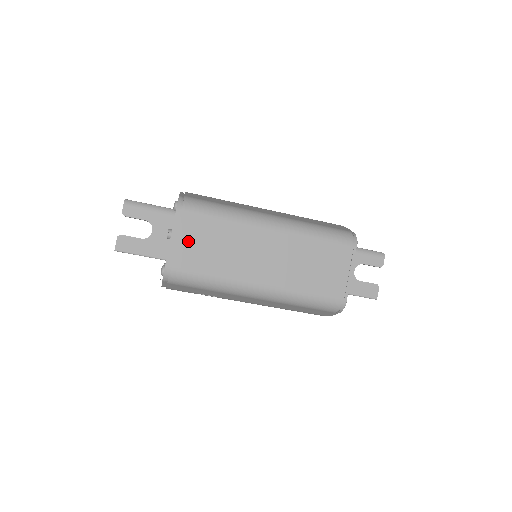
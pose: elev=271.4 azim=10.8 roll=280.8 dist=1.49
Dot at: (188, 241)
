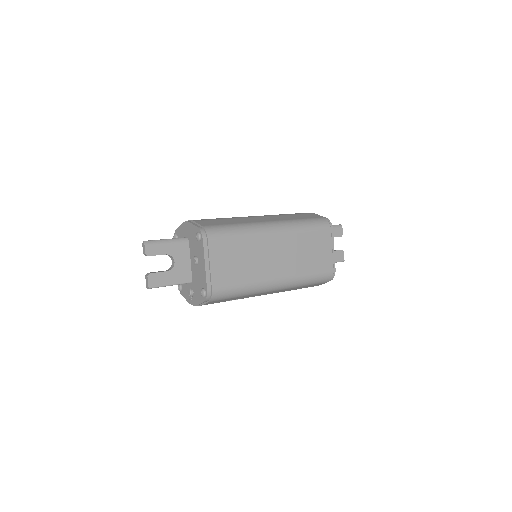
Dot at: (219, 263)
